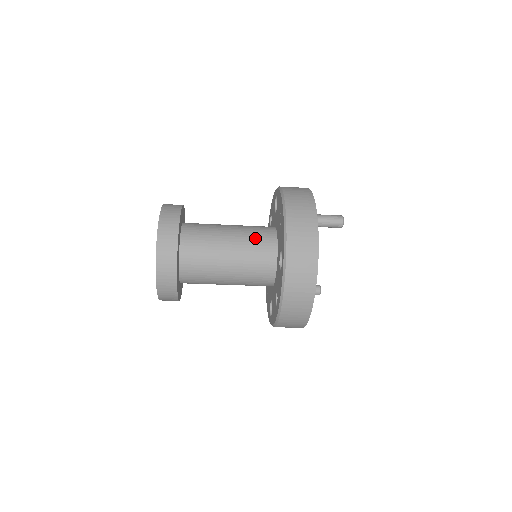
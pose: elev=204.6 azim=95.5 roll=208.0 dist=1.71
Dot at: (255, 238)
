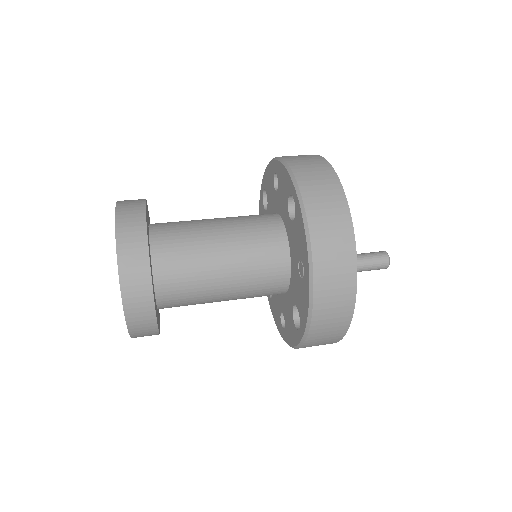
Dot at: (260, 271)
